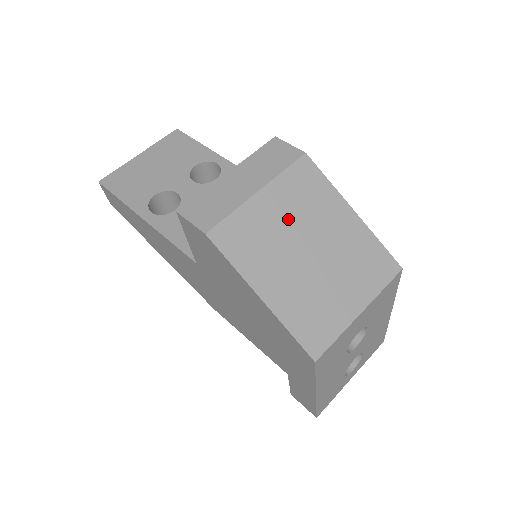
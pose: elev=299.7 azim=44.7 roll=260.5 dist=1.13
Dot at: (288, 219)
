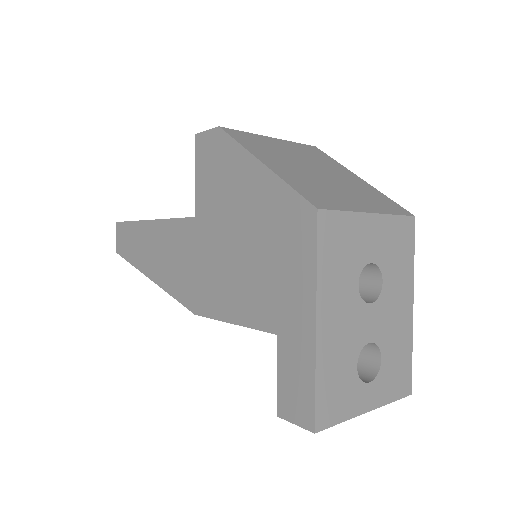
Dot at: (296, 154)
